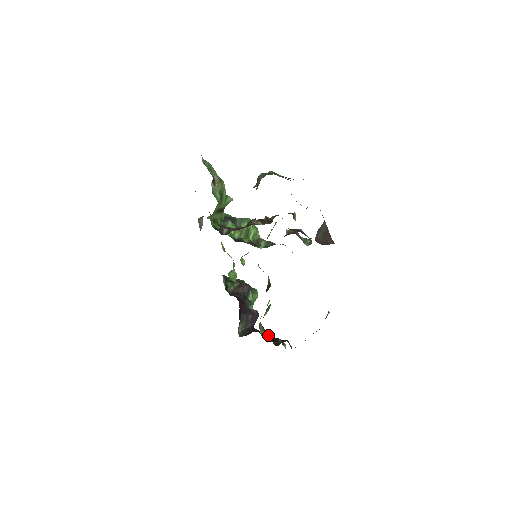
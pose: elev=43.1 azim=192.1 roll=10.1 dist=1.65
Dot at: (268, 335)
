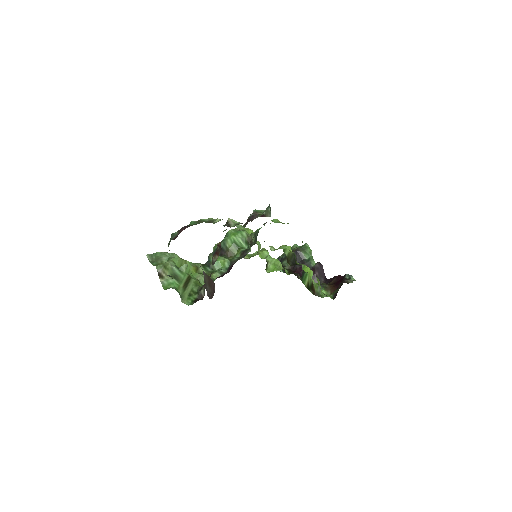
Dot at: (337, 279)
